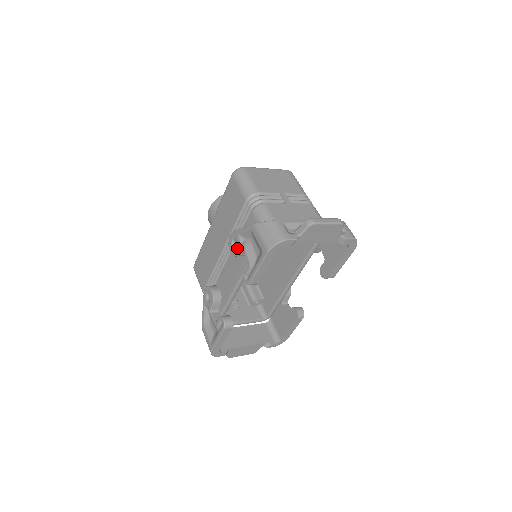
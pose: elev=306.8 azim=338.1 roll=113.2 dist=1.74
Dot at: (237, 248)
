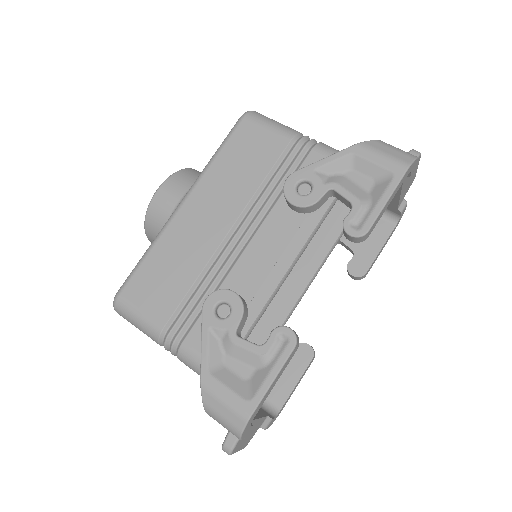
Dot at: (316, 190)
